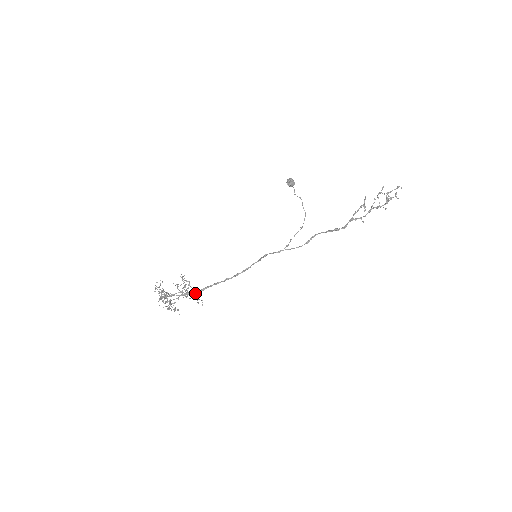
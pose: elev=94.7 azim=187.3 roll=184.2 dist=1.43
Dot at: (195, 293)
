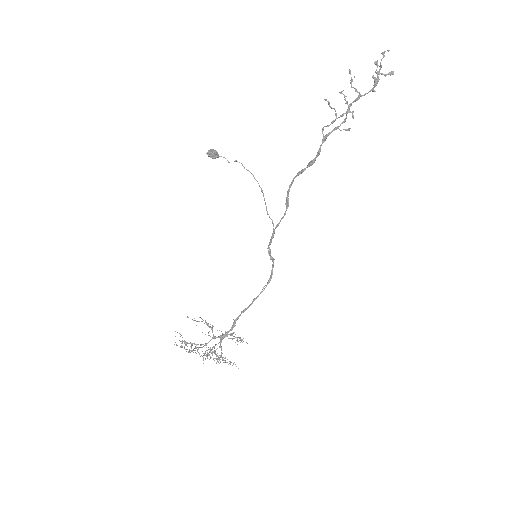
Dot at: (227, 332)
